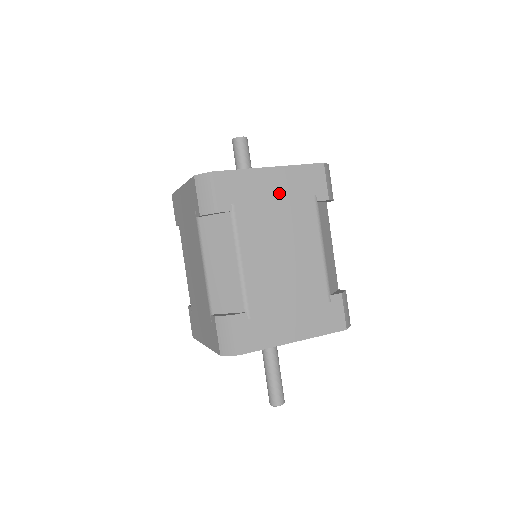
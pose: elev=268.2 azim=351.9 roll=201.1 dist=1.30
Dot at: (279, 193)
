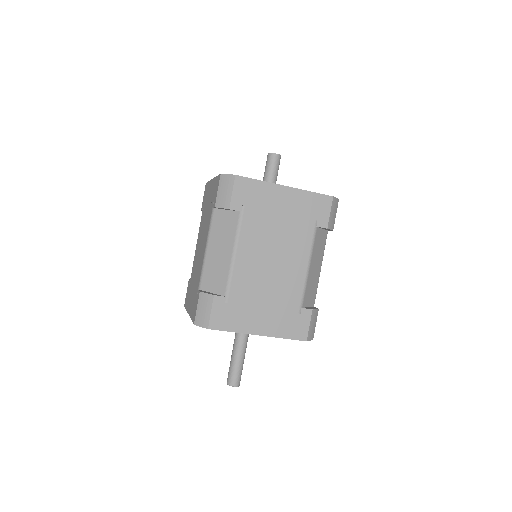
Dot at: (286, 209)
